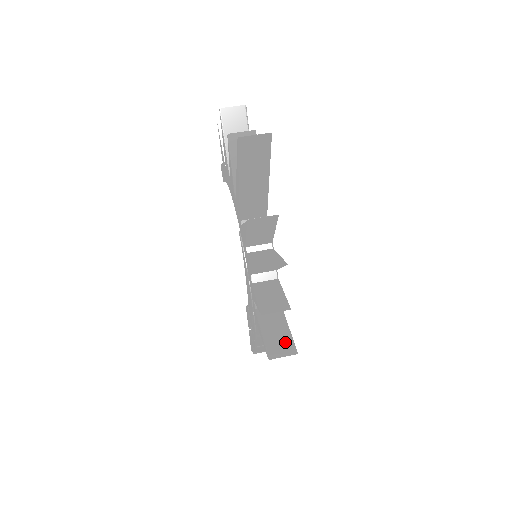
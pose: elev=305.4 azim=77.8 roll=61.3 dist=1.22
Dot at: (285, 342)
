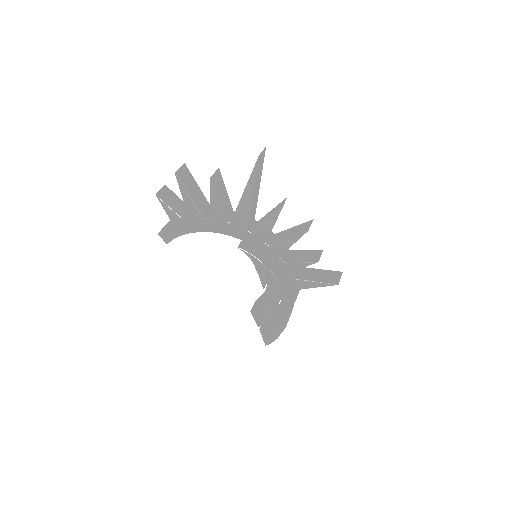
Dot at: (330, 274)
